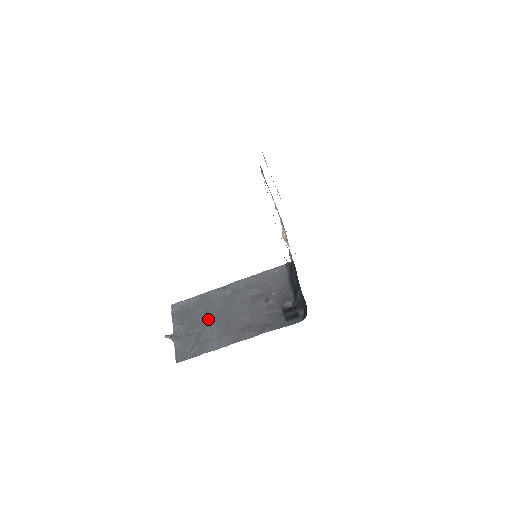
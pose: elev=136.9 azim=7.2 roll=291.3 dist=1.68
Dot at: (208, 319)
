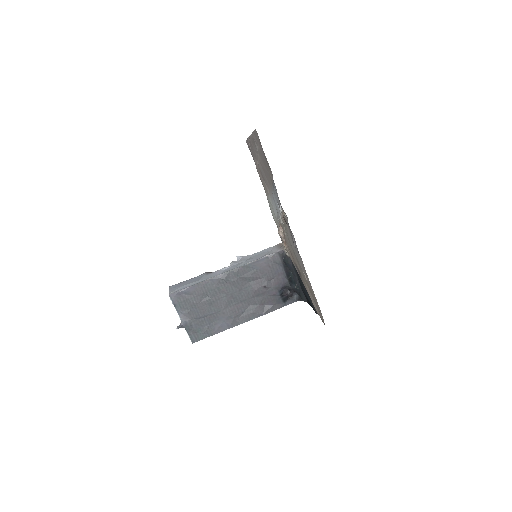
Dot at: (213, 306)
